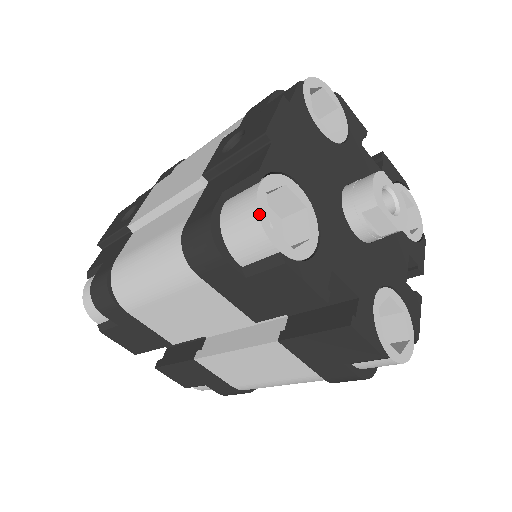
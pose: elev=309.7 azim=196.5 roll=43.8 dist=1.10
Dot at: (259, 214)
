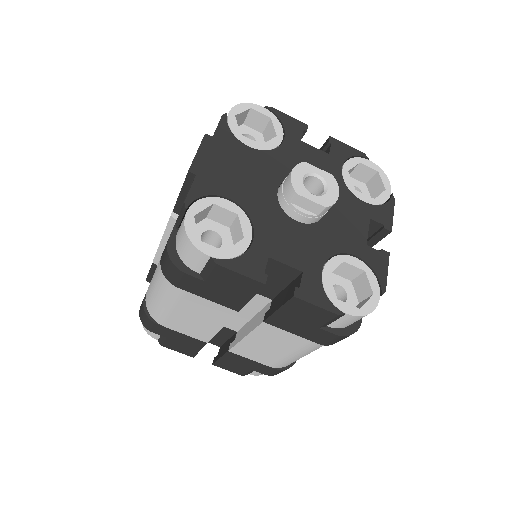
Dot at: (188, 234)
